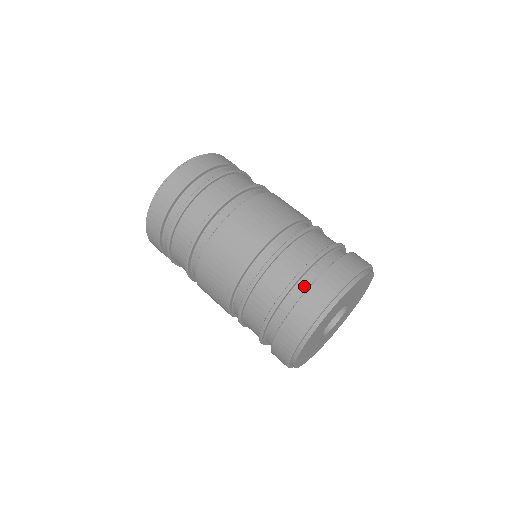
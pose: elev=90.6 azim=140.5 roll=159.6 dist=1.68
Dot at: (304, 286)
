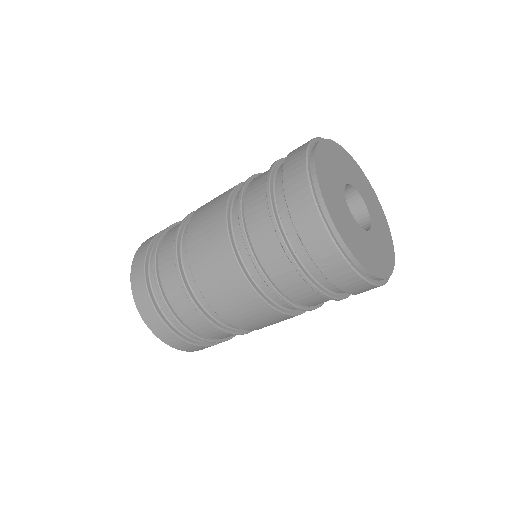
Dot at: occluded
